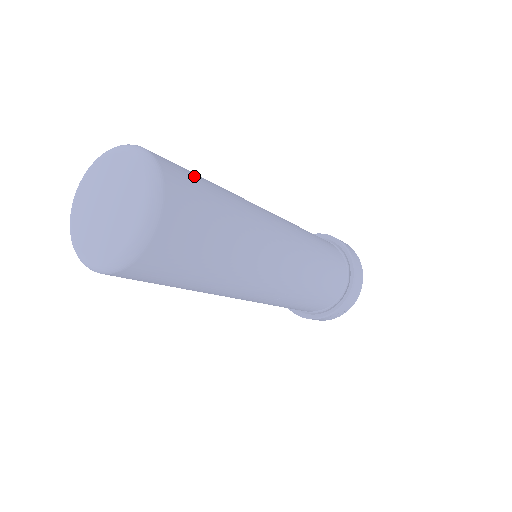
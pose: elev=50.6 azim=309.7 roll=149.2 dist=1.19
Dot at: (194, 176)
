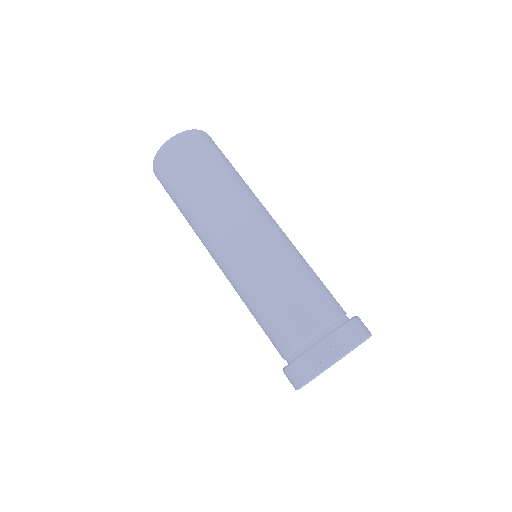
Dot at: occluded
